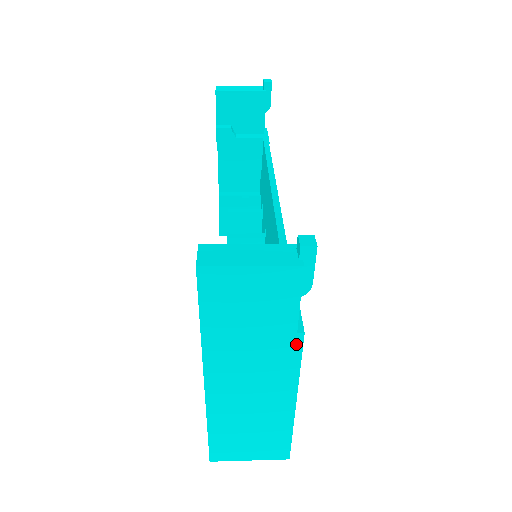
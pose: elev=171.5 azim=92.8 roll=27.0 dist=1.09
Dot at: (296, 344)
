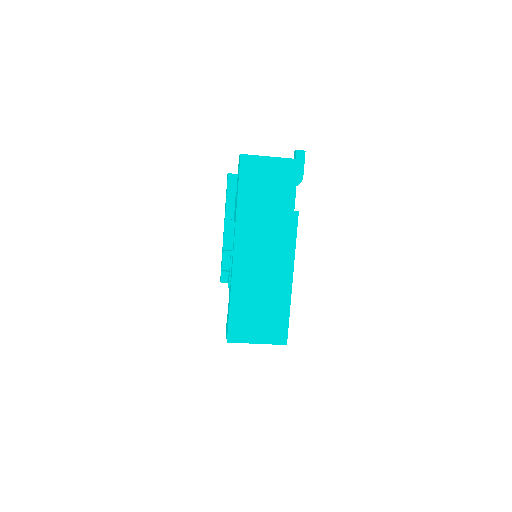
Dot at: (294, 220)
